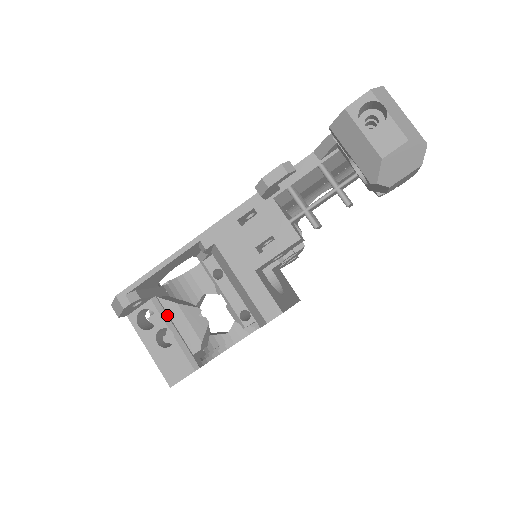
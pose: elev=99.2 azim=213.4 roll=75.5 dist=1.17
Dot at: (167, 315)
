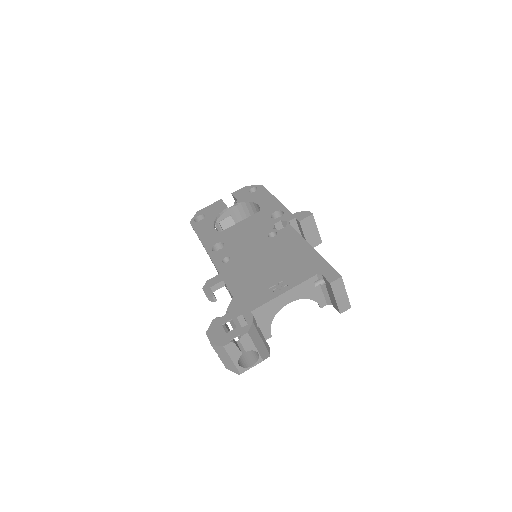
Dot at: occluded
